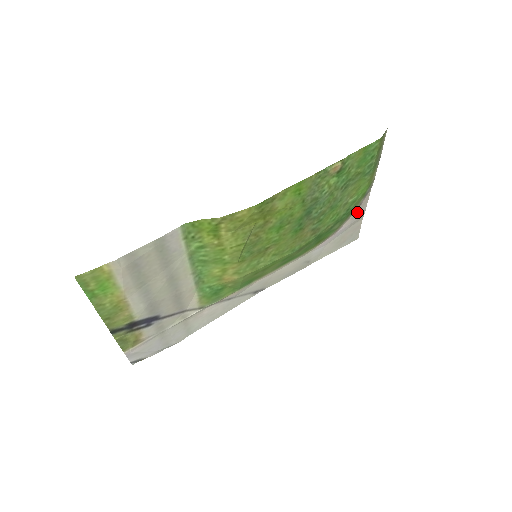
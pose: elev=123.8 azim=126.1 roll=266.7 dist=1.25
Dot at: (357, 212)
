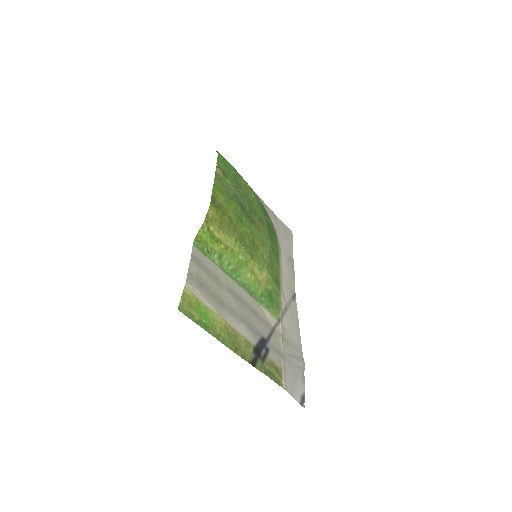
Dot at: (268, 211)
